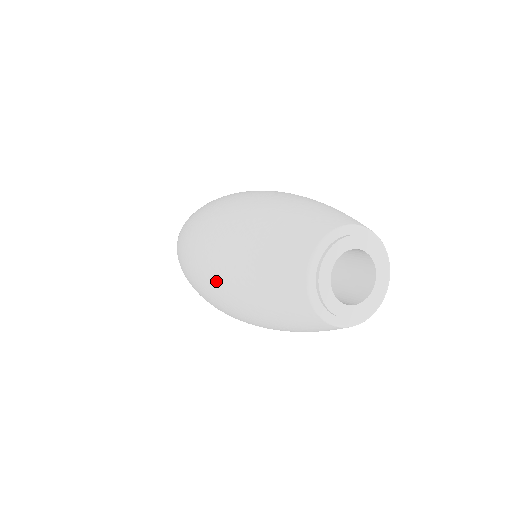
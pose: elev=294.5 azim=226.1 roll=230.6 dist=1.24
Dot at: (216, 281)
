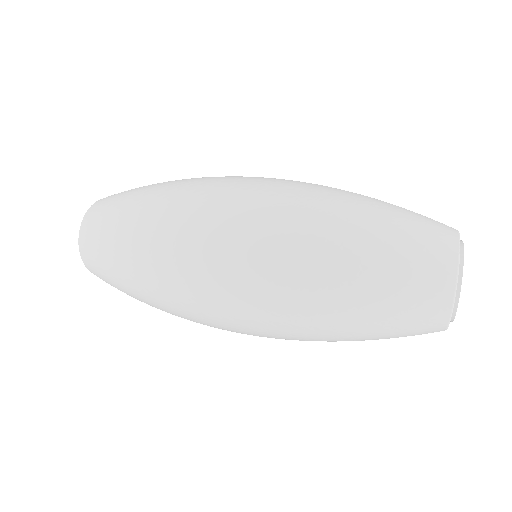
Dot at: (293, 247)
